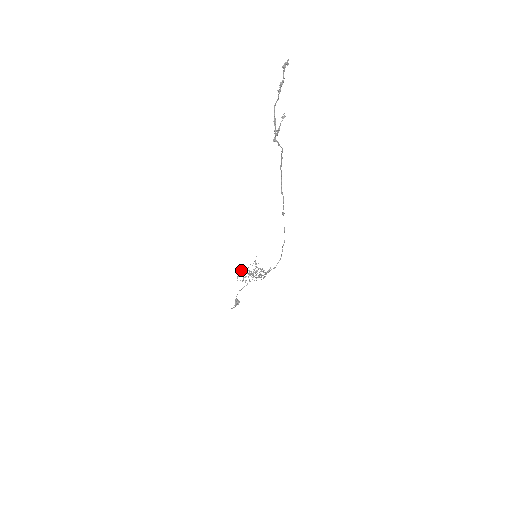
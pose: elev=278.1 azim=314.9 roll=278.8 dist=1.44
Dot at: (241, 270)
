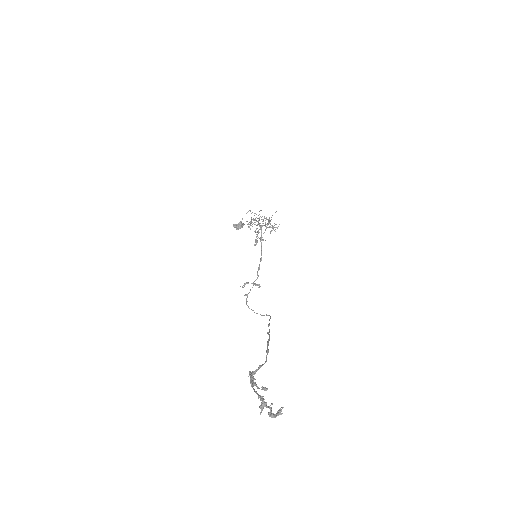
Dot at: occluded
